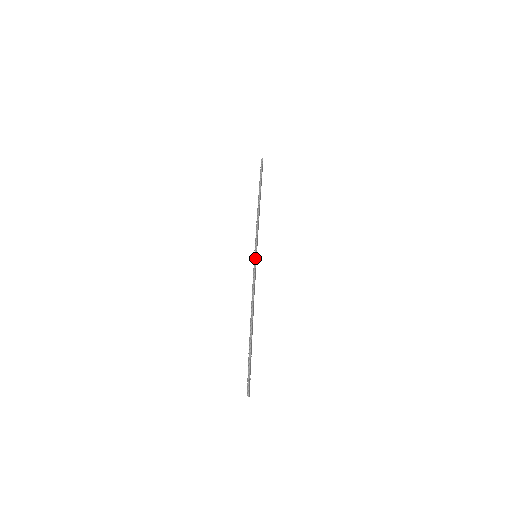
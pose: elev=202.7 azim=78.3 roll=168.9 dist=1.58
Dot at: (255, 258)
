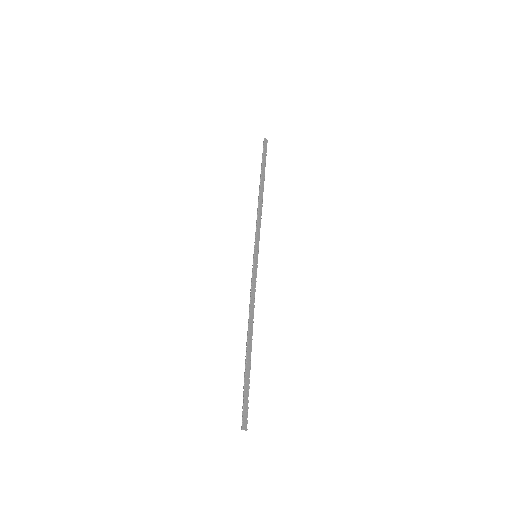
Dot at: (253, 259)
